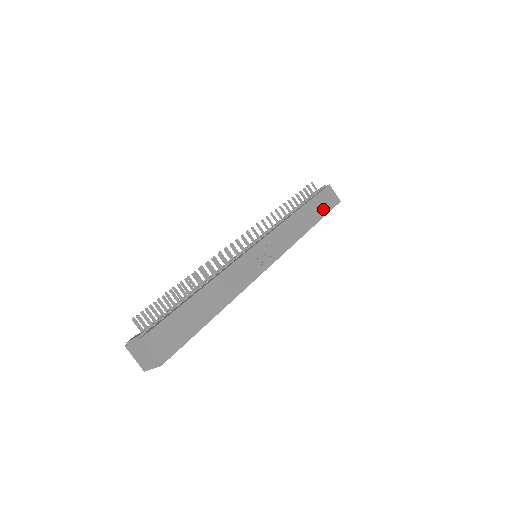
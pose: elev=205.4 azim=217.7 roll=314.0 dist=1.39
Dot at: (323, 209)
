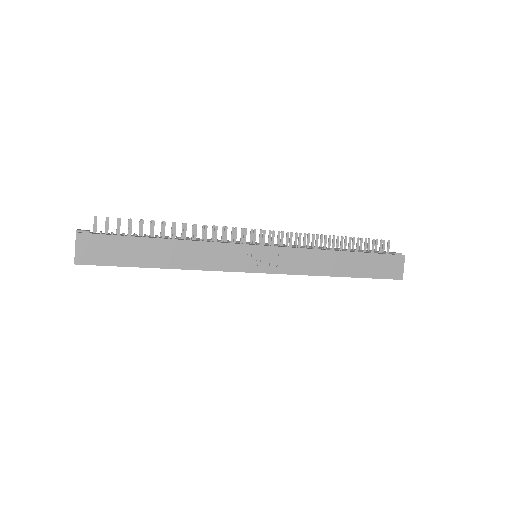
Dot at: (371, 271)
